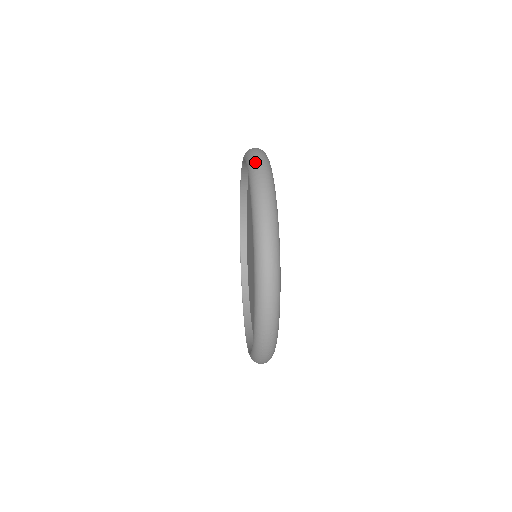
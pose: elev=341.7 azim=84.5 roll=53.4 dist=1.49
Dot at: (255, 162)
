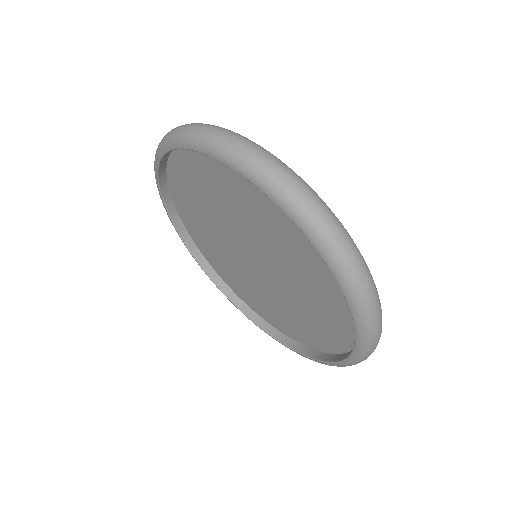
Dot at: (245, 155)
